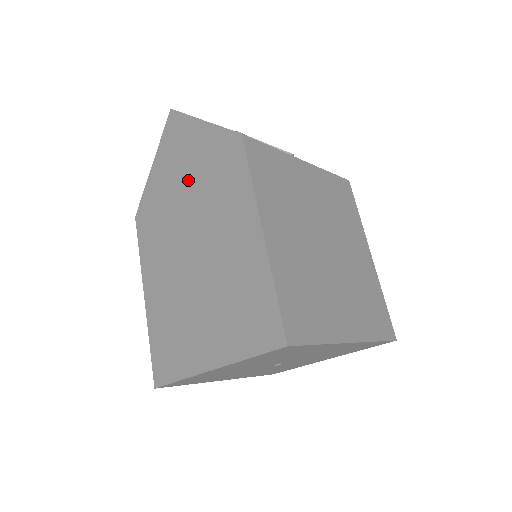
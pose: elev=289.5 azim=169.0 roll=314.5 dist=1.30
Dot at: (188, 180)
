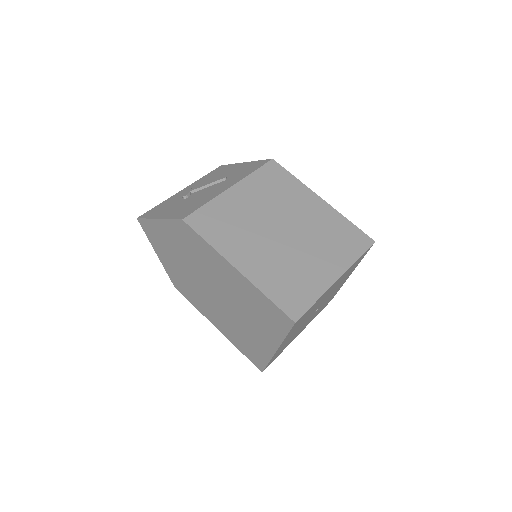
Dot at: (181, 256)
